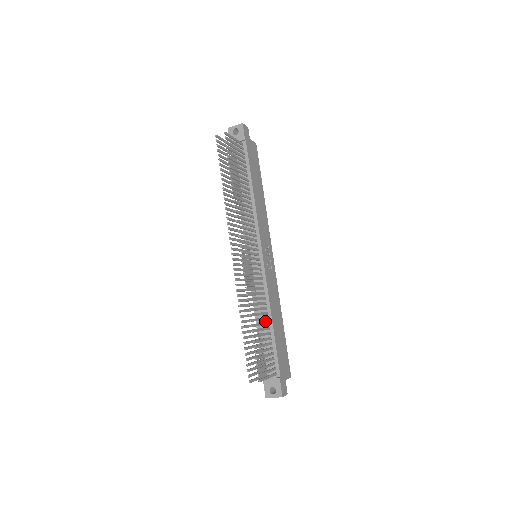
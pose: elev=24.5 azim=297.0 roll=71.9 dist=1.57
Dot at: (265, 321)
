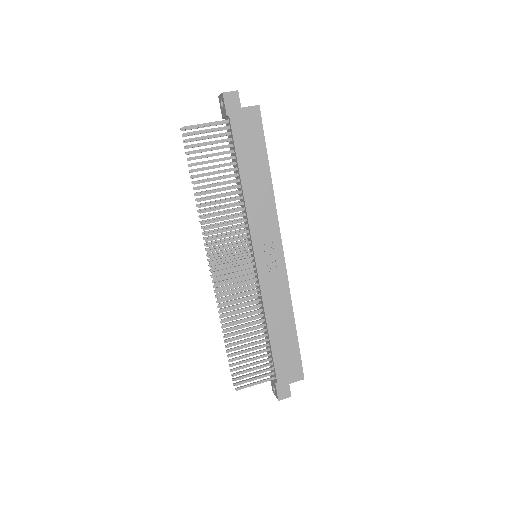
Dot at: (265, 326)
